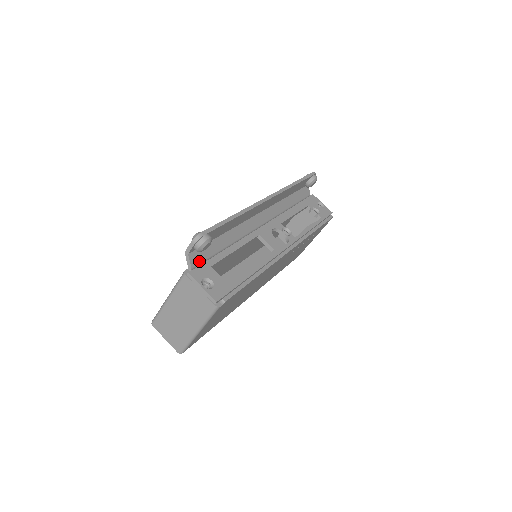
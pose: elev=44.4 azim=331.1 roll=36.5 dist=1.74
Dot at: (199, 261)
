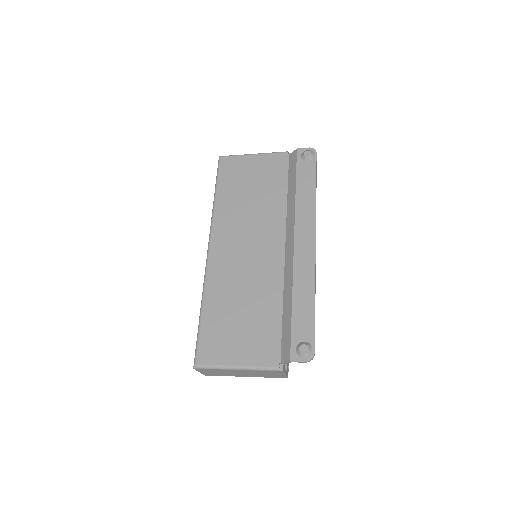
Dot at: occluded
